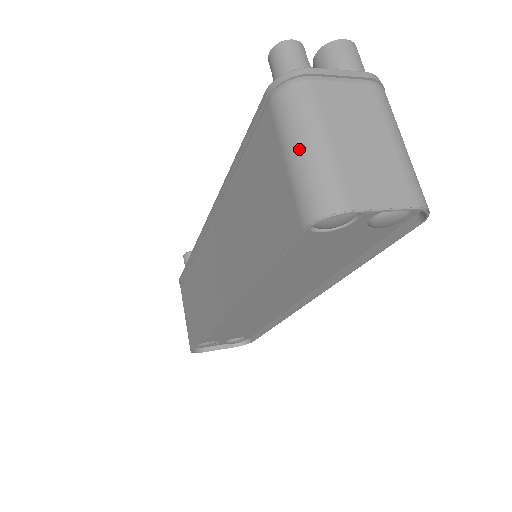
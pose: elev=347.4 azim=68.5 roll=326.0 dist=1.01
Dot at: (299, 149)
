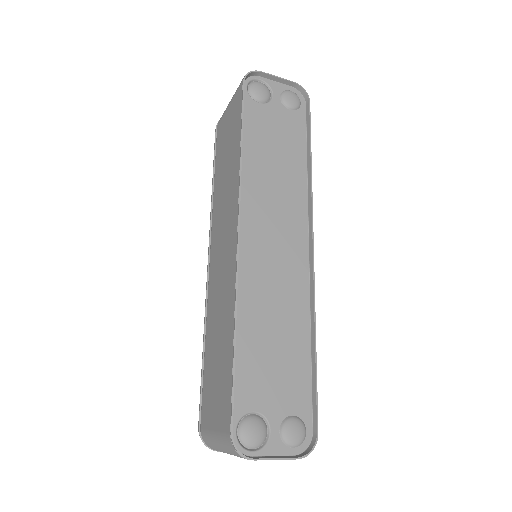
Dot at: occluded
